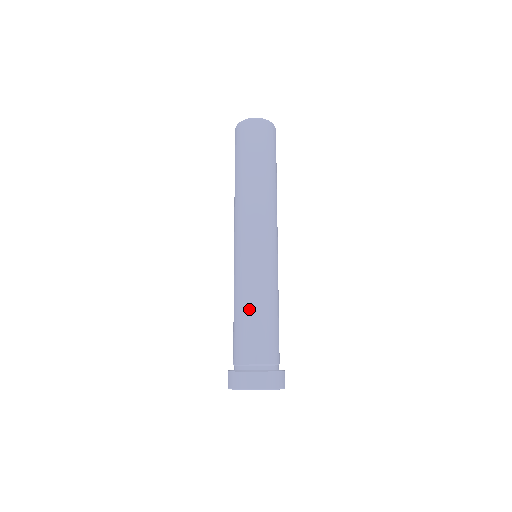
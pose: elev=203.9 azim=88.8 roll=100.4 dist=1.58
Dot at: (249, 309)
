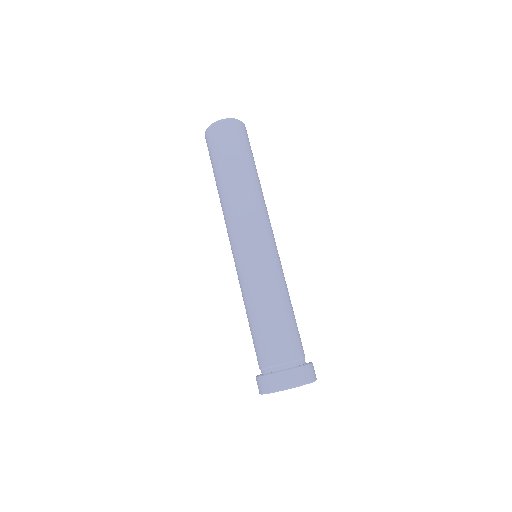
Dot at: (252, 313)
